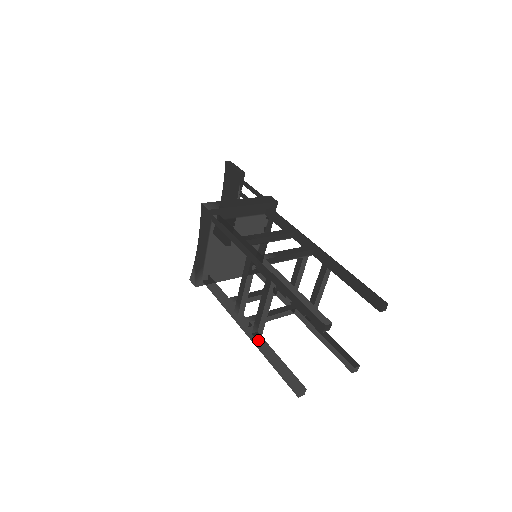
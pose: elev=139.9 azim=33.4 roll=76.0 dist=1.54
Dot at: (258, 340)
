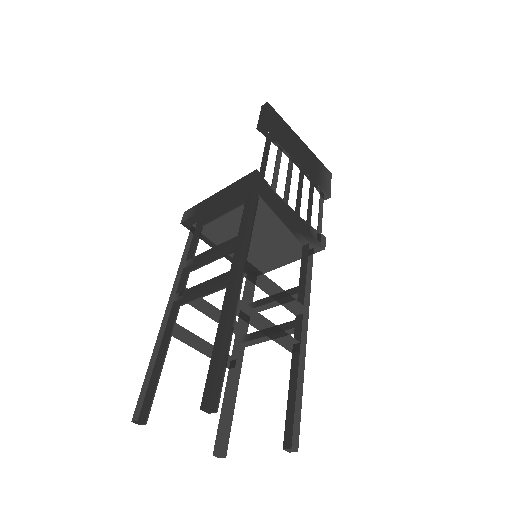
Dot at: (229, 372)
